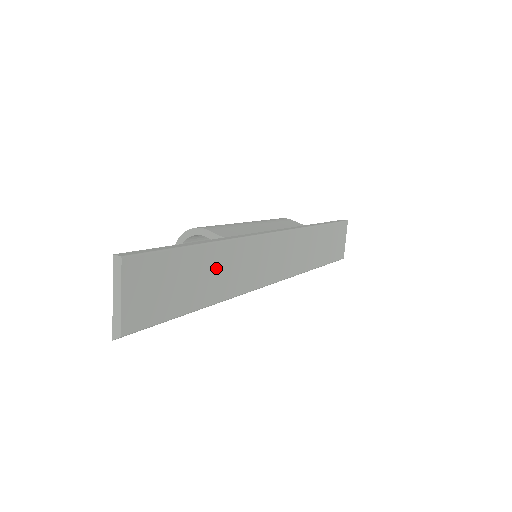
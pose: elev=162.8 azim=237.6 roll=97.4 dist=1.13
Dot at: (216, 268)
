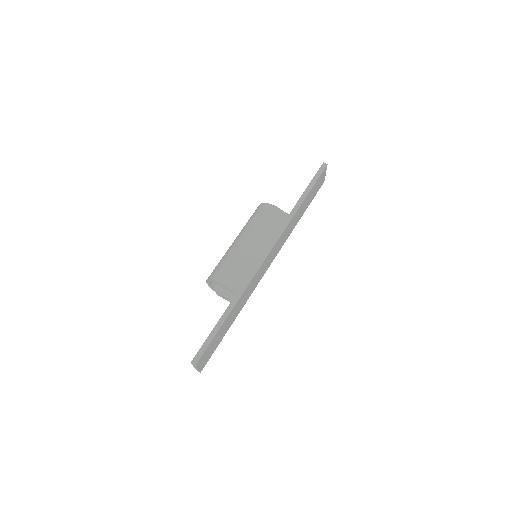
Dot at: (235, 312)
